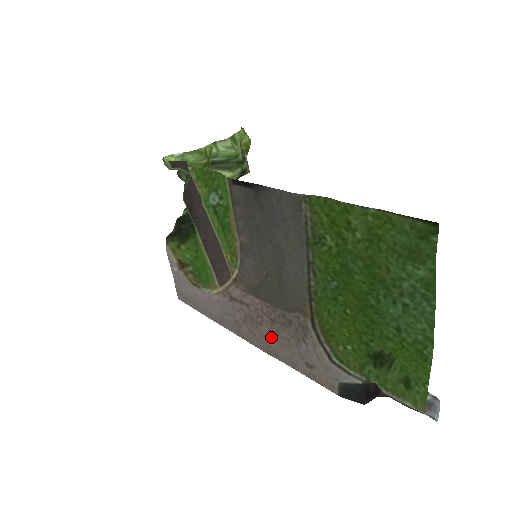
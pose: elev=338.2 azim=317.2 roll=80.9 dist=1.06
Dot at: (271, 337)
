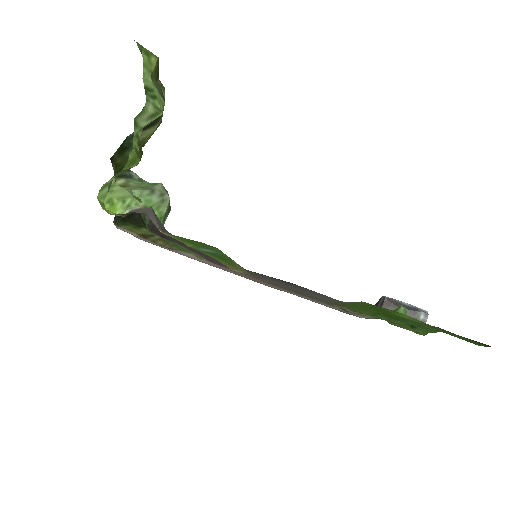
Dot at: occluded
